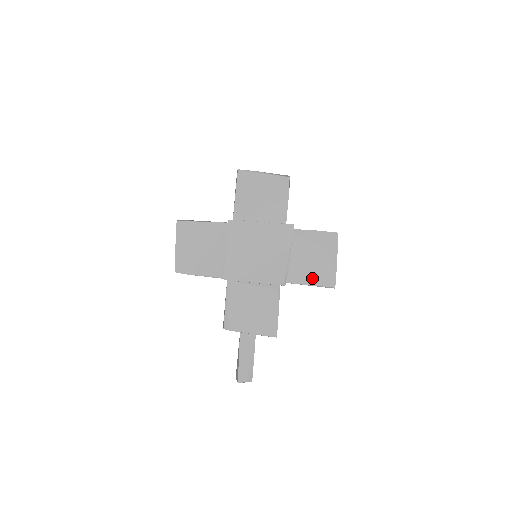
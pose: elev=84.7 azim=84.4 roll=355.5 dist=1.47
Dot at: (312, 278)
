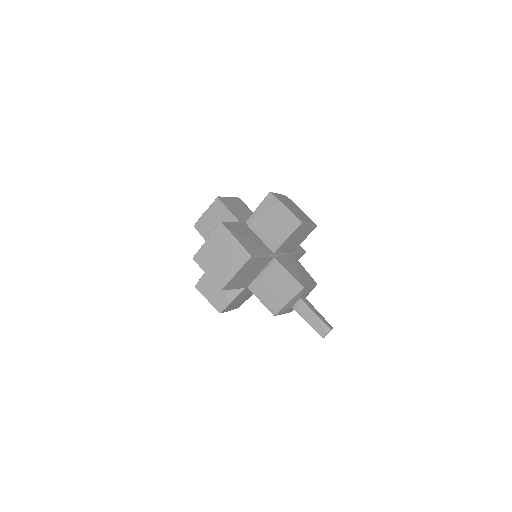
Dot at: (284, 232)
